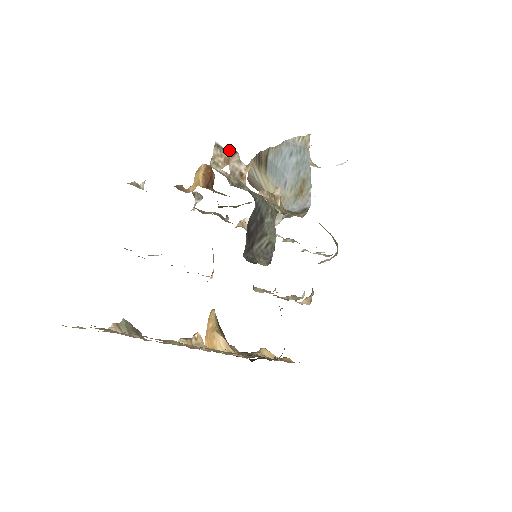
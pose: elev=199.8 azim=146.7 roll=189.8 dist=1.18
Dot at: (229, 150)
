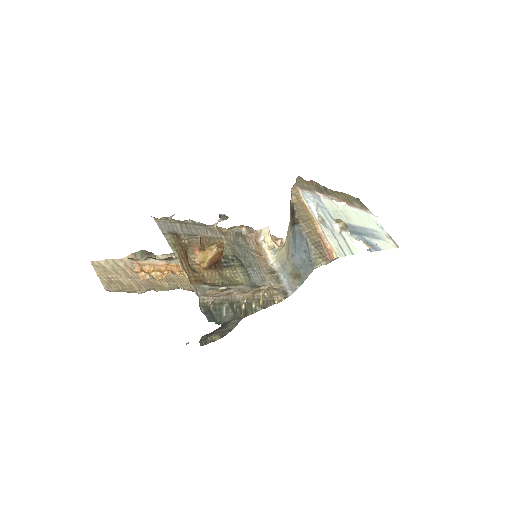
Dot at: (222, 289)
